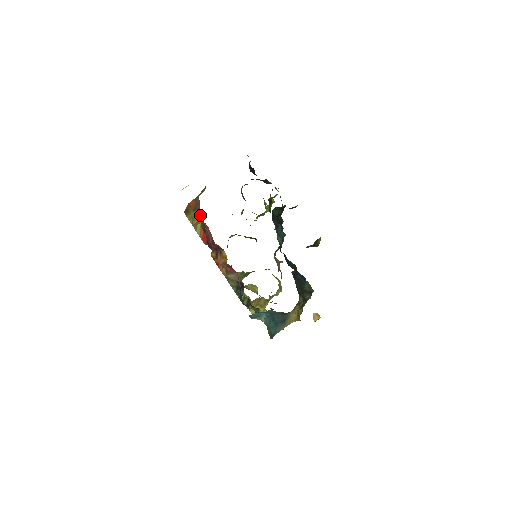
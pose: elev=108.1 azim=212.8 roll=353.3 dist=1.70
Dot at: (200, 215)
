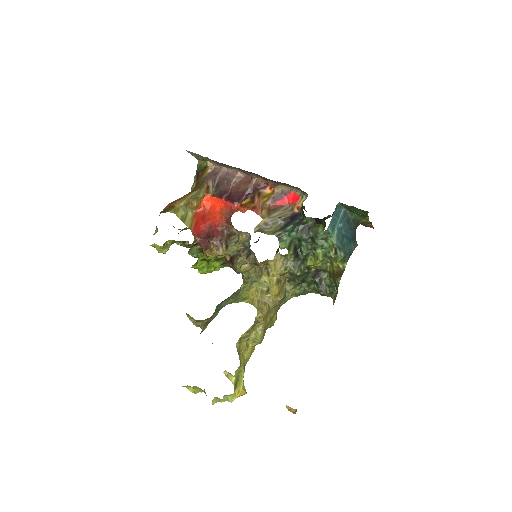
Dot at: (210, 187)
